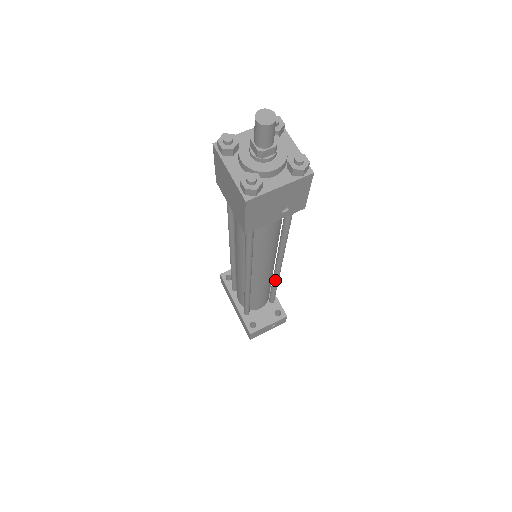
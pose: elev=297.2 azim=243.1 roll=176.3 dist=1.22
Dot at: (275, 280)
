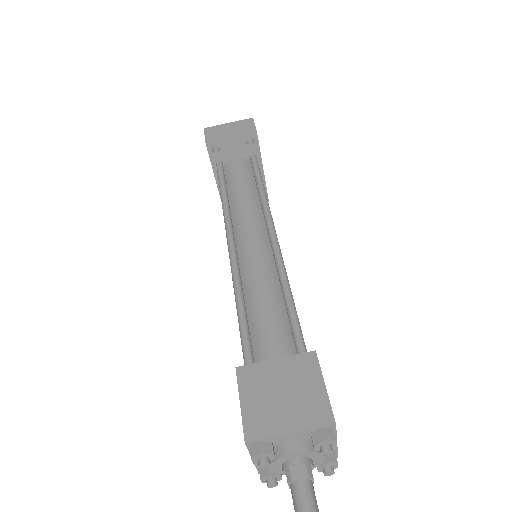
Dot at: occluded
